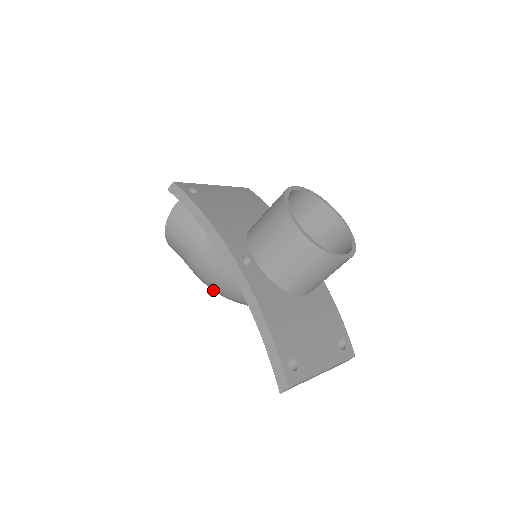
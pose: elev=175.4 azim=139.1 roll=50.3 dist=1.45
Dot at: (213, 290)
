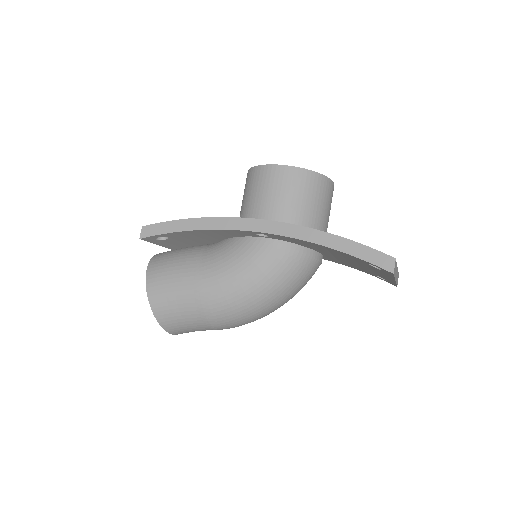
Dot at: (239, 316)
